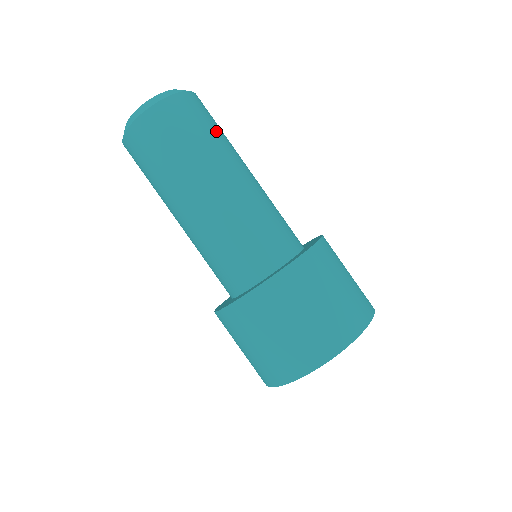
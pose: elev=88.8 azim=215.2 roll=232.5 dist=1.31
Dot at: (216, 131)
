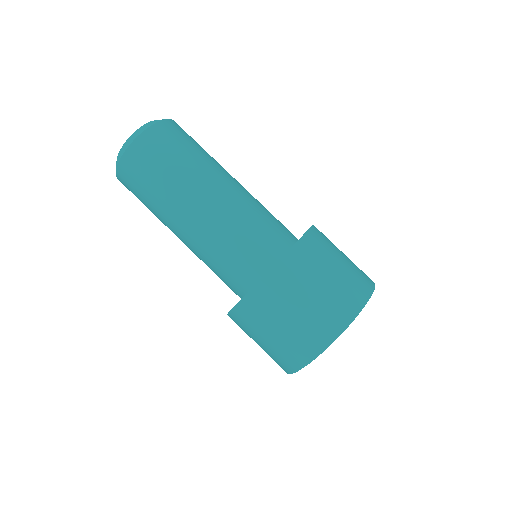
Dot at: (174, 165)
